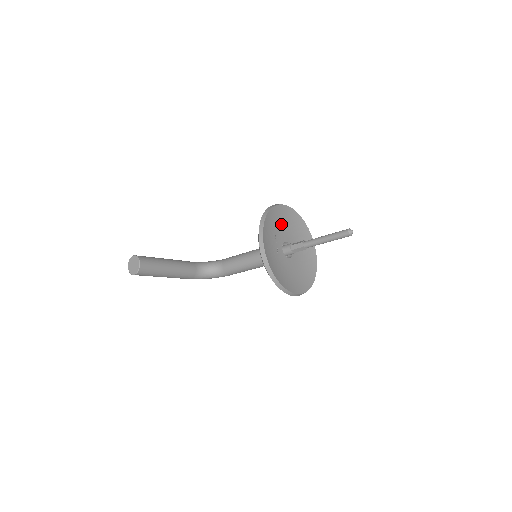
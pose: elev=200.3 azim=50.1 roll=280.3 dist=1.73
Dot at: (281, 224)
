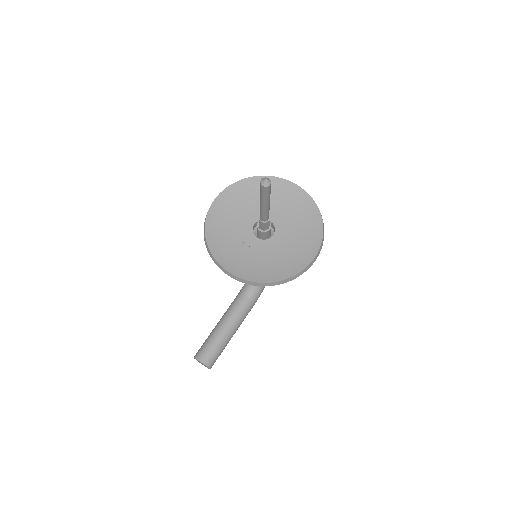
Dot at: (232, 219)
